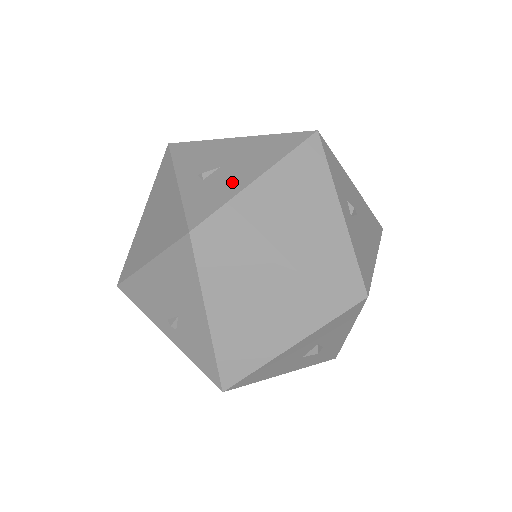
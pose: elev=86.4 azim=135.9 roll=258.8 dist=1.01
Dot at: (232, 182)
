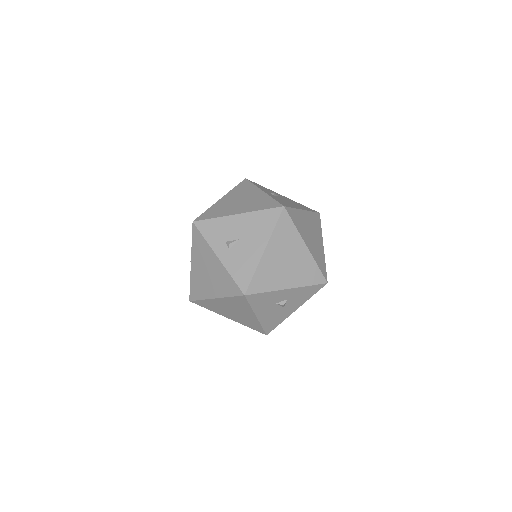
Dot at: occluded
